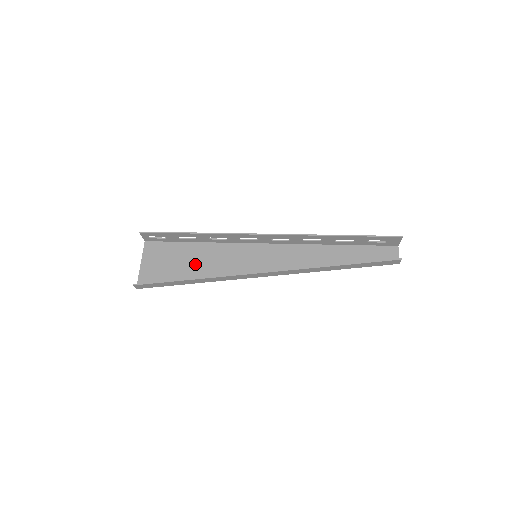
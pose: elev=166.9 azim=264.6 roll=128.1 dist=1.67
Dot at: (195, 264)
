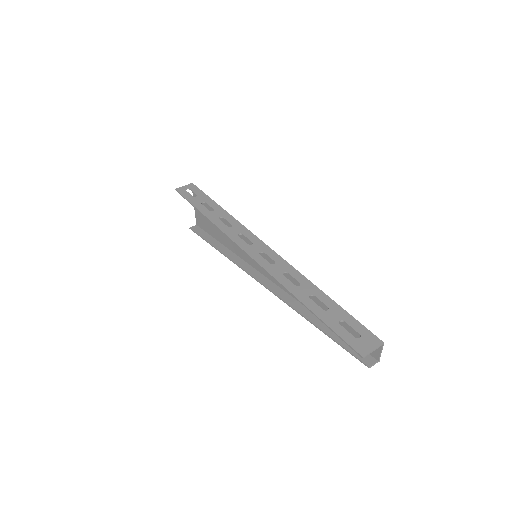
Dot at: occluded
